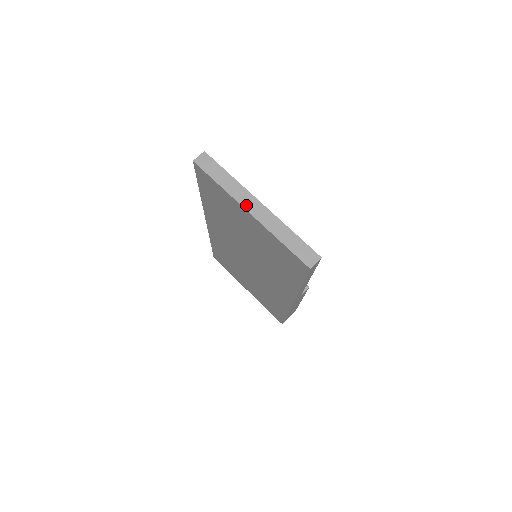
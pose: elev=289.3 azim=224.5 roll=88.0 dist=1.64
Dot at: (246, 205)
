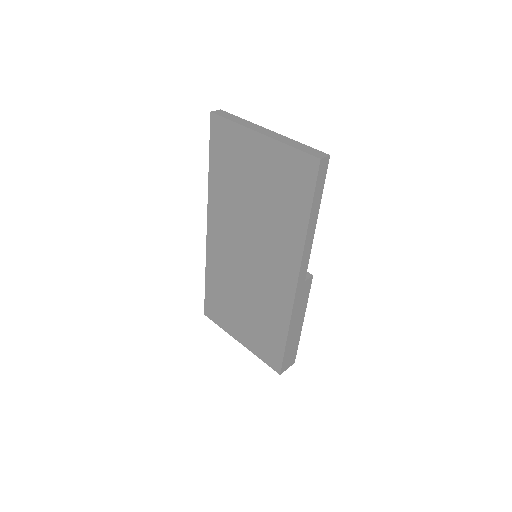
Dot at: (257, 130)
